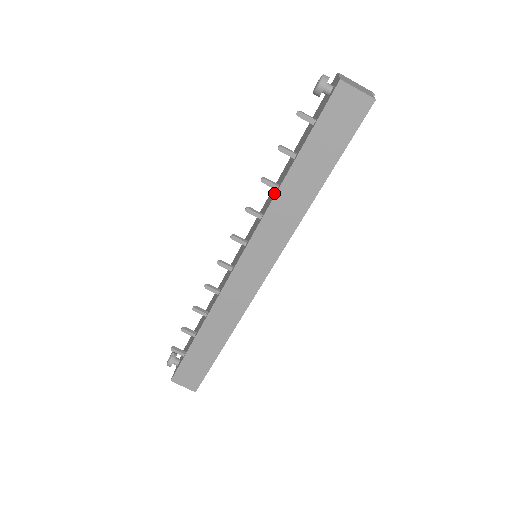
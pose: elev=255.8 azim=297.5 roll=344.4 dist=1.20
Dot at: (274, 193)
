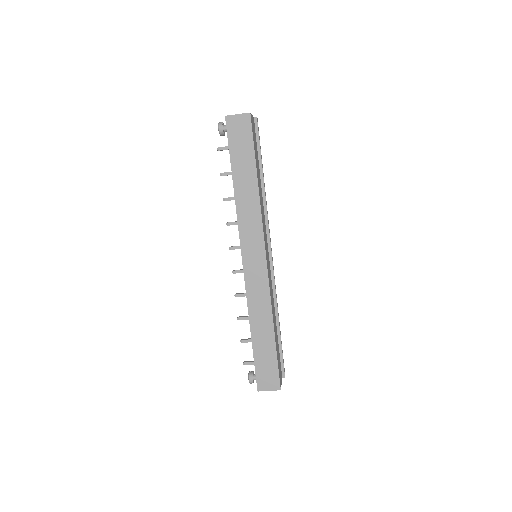
Dot at: occluded
